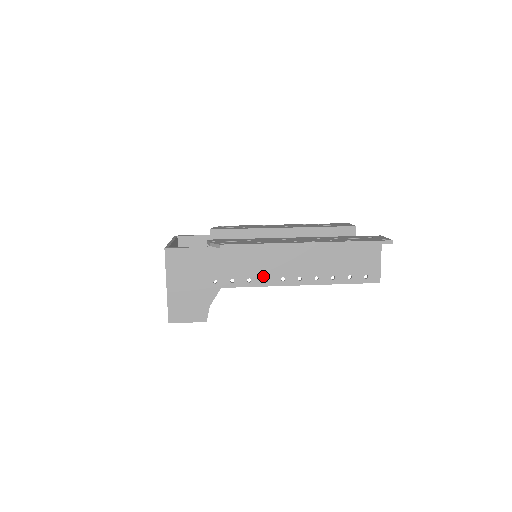
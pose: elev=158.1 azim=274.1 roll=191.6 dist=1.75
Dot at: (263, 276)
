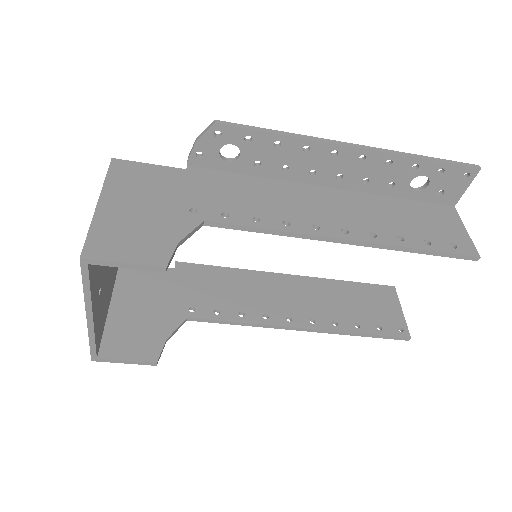
Dot at: (280, 218)
